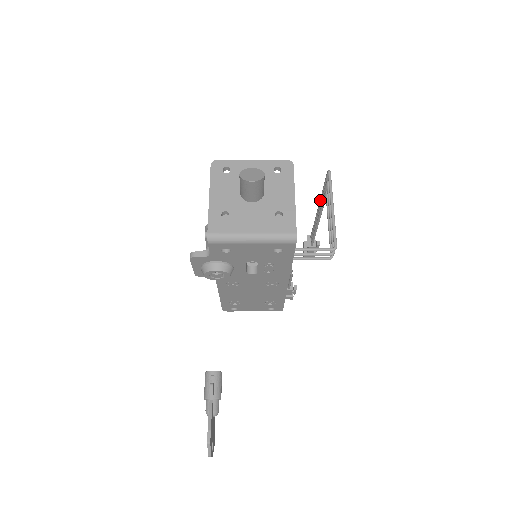
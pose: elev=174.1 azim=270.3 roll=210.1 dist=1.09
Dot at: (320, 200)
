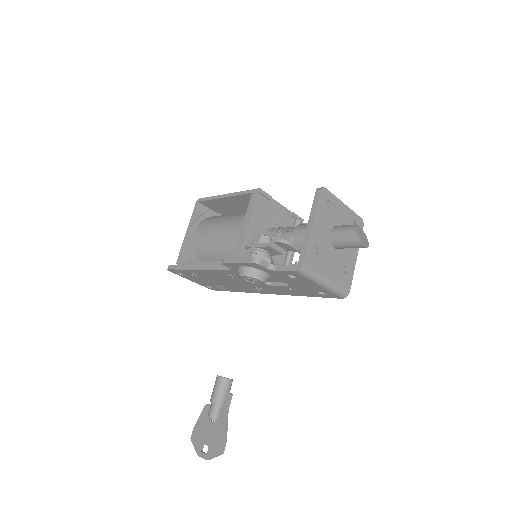
Dot at: occluded
